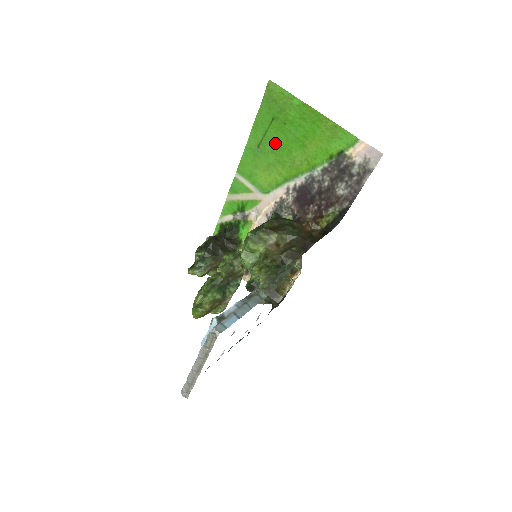
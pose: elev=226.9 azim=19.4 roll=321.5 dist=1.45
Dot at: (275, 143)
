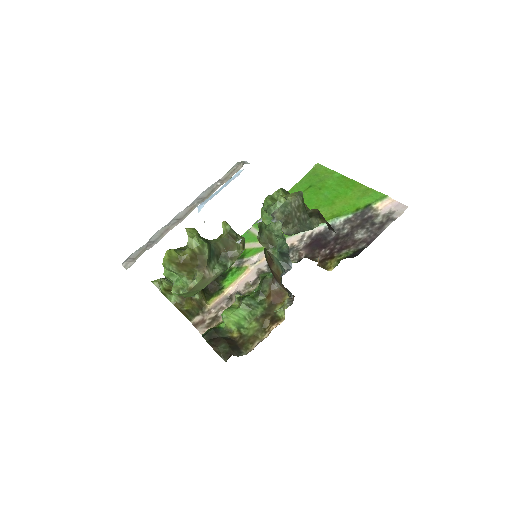
Dot at: (305, 202)
